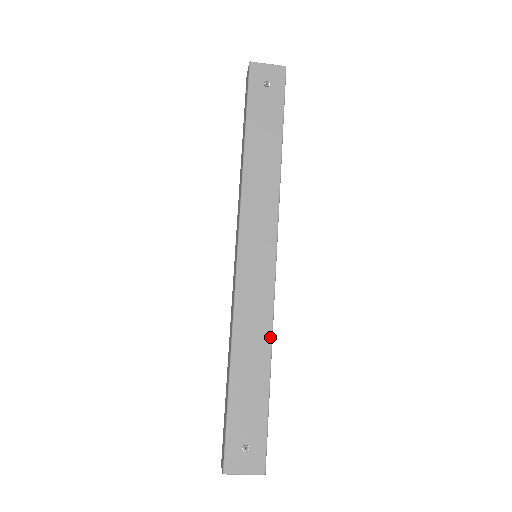
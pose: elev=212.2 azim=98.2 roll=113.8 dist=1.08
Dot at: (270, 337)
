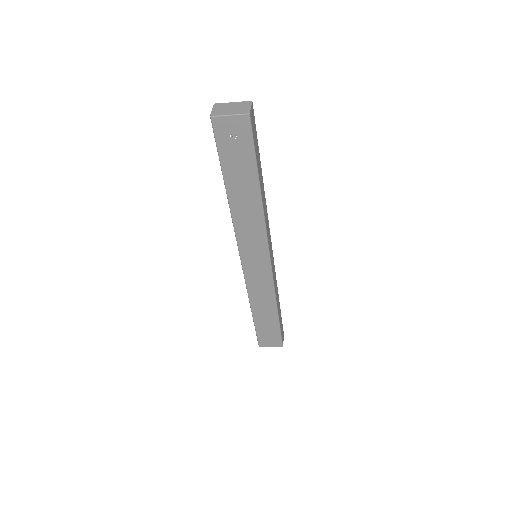
Dot at: (274, 299)
